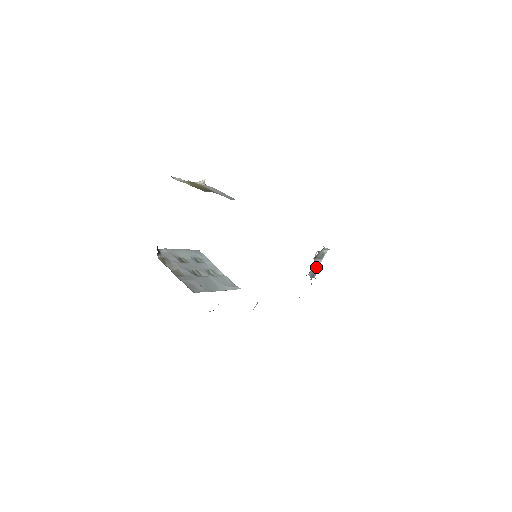
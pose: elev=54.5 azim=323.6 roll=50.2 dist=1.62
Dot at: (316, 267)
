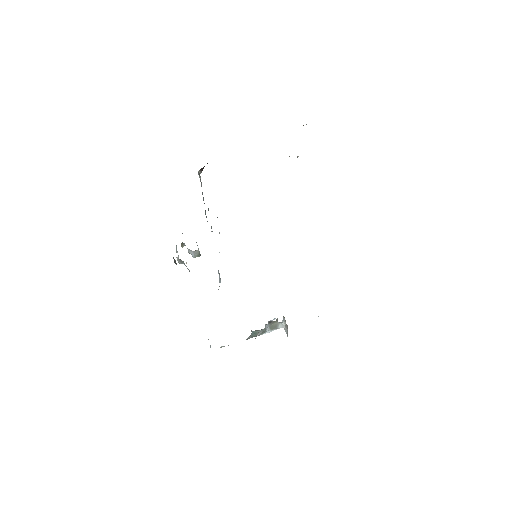
Dot at: (262, 332)
